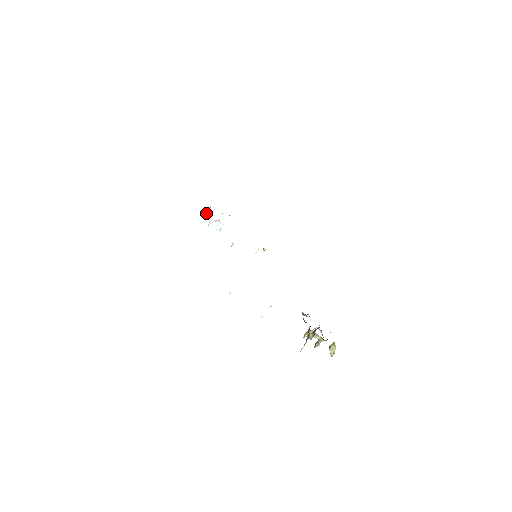
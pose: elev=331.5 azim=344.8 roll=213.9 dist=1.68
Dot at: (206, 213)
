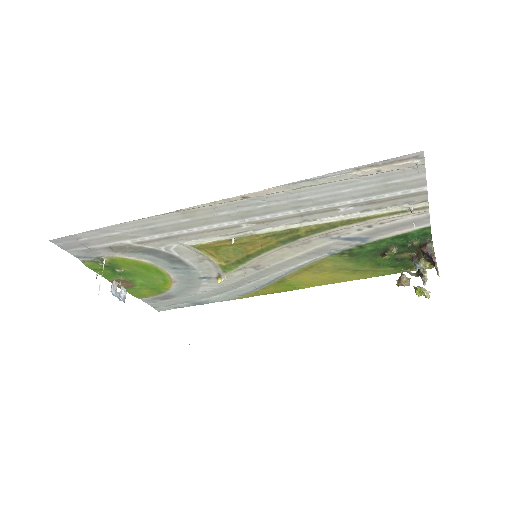
Dot at: occluded
